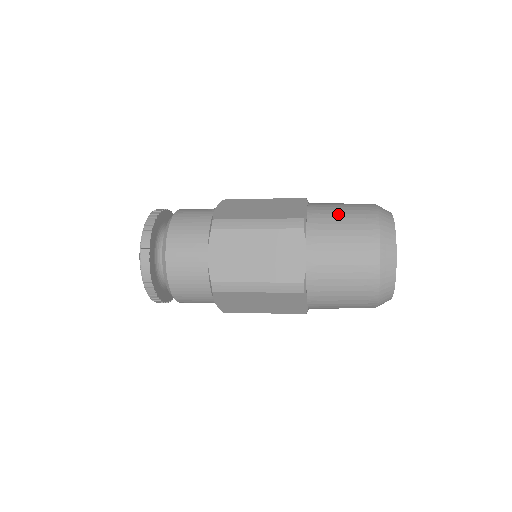
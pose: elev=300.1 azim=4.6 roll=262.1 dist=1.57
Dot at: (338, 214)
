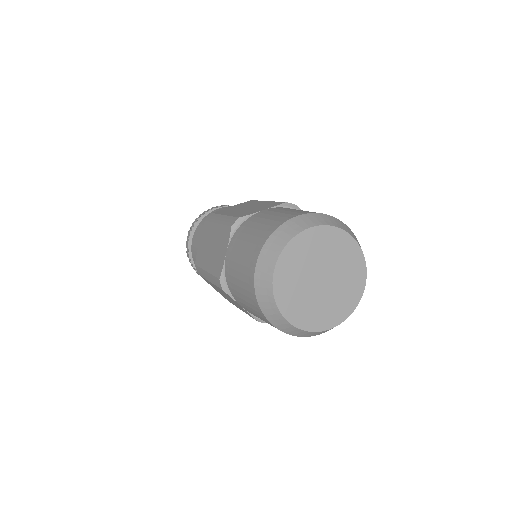
Dot at: (236, 272)
